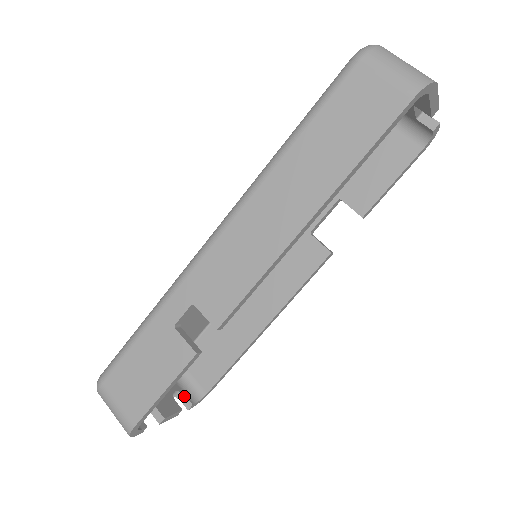
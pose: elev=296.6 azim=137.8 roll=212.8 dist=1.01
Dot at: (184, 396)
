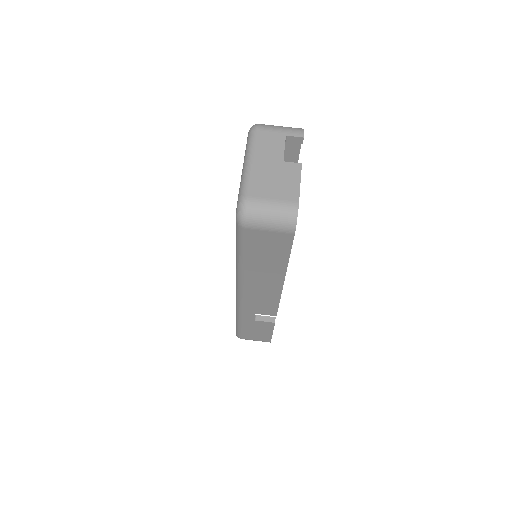
Dot at: occluded
